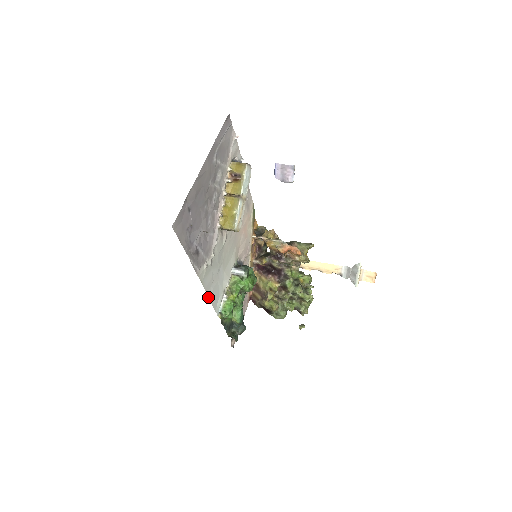
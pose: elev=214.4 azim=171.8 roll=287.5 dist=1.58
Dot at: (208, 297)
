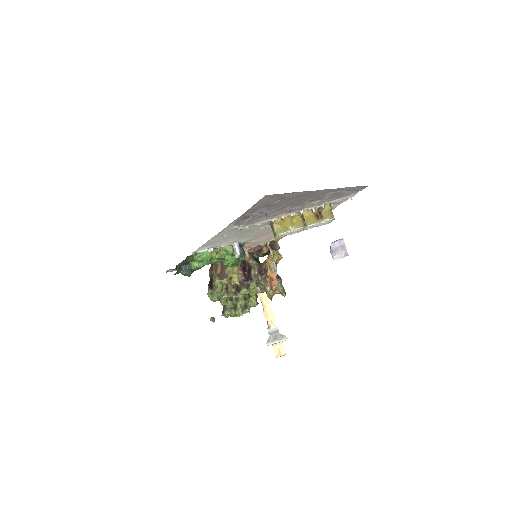
Dot at: (209, 240)
